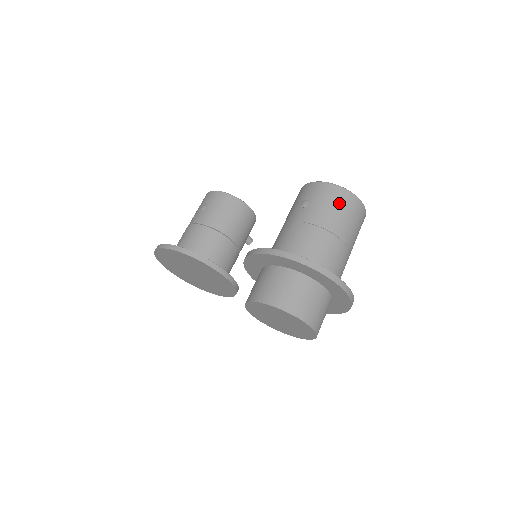
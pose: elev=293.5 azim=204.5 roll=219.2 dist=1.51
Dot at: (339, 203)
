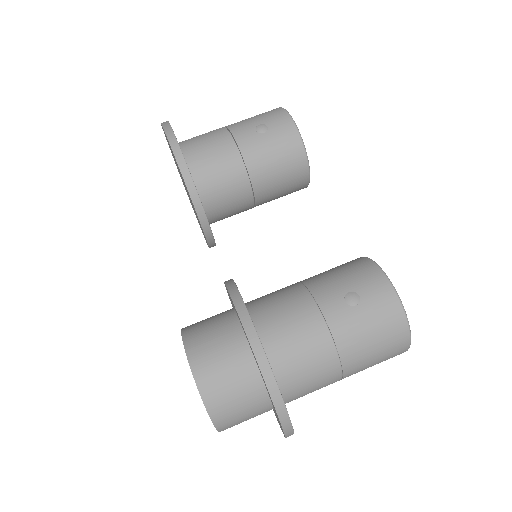
Dot at: (385, 339)
